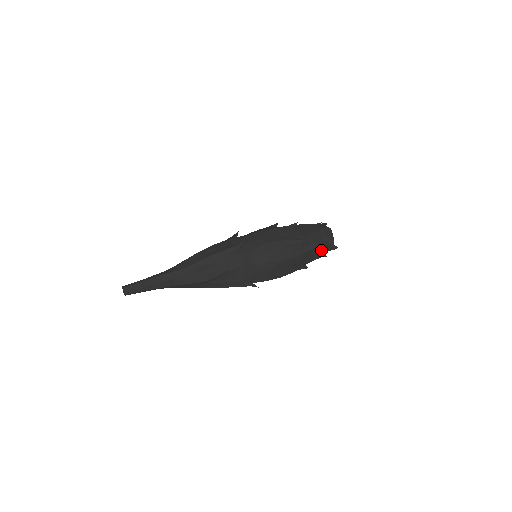
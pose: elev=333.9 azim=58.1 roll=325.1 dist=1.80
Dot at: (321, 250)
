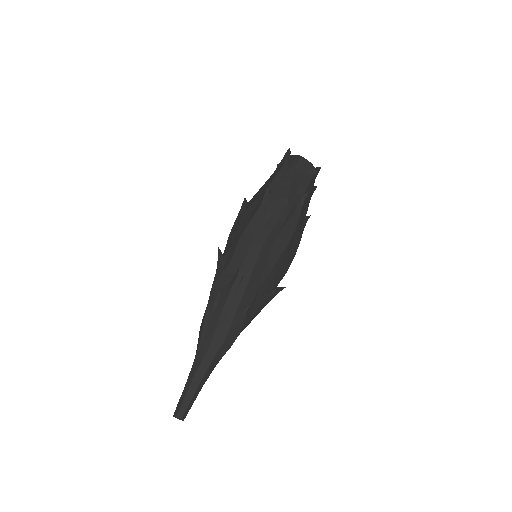
Dot at: (310, 189)
